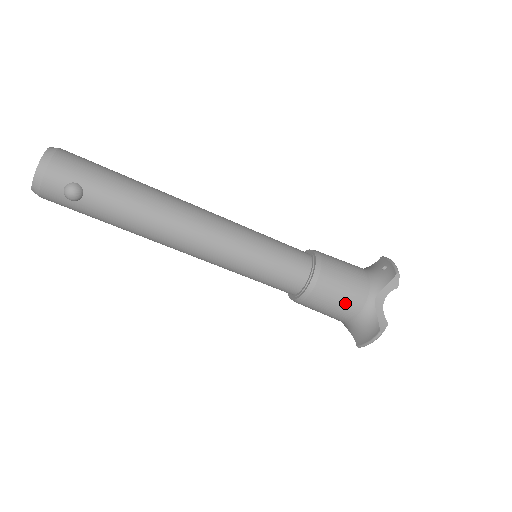
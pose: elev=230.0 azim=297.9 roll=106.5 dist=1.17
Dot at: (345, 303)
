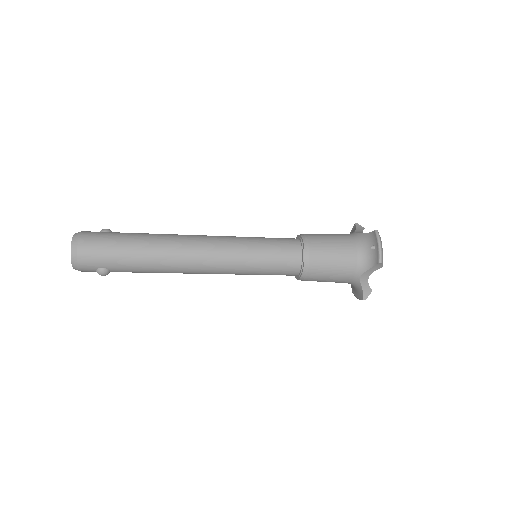
Dot at: (334, 281)
